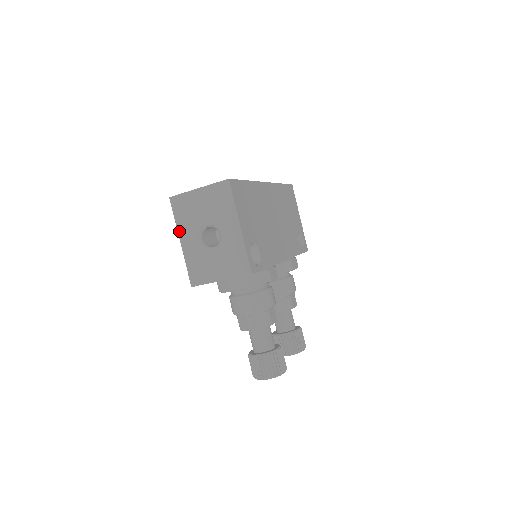
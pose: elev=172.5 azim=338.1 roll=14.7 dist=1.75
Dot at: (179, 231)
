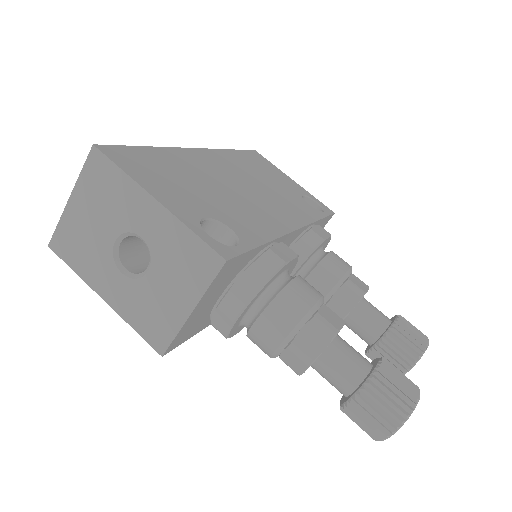
Dot at: (90, 284)
